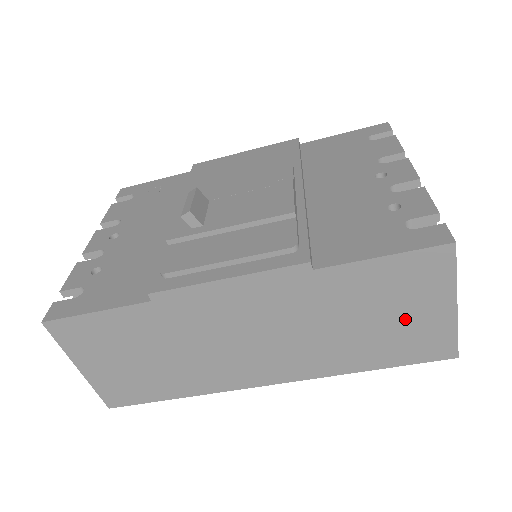
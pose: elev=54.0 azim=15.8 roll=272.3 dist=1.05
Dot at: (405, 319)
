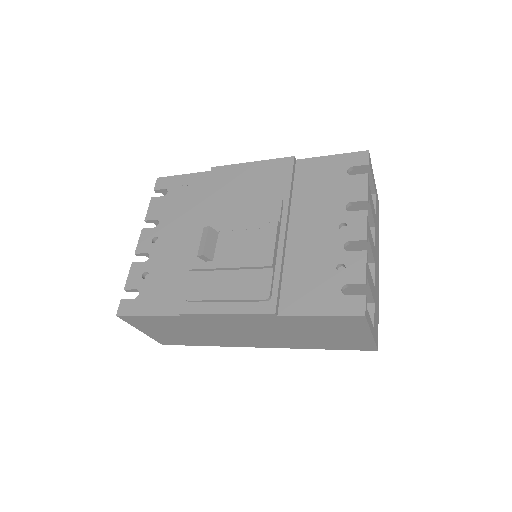
Dot at: (340, 336)
